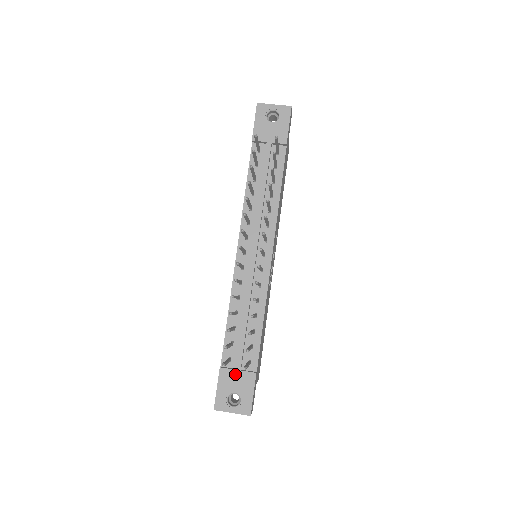
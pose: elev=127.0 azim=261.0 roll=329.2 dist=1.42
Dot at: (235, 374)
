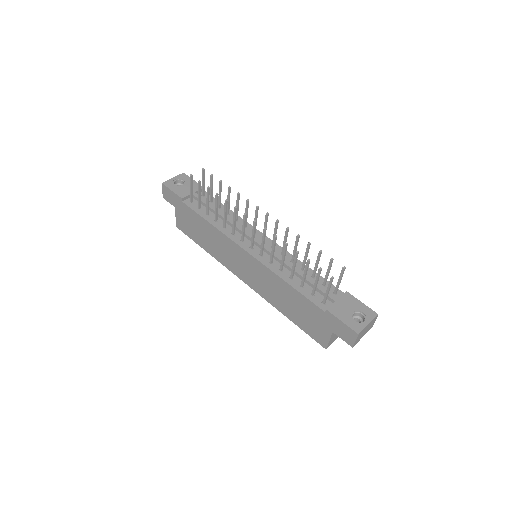
Dot at: (339, 304)
